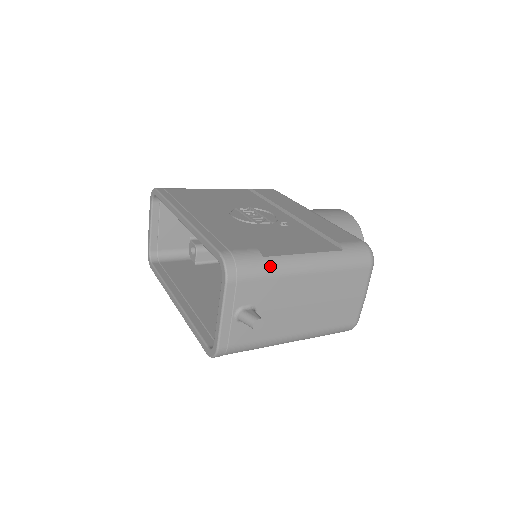
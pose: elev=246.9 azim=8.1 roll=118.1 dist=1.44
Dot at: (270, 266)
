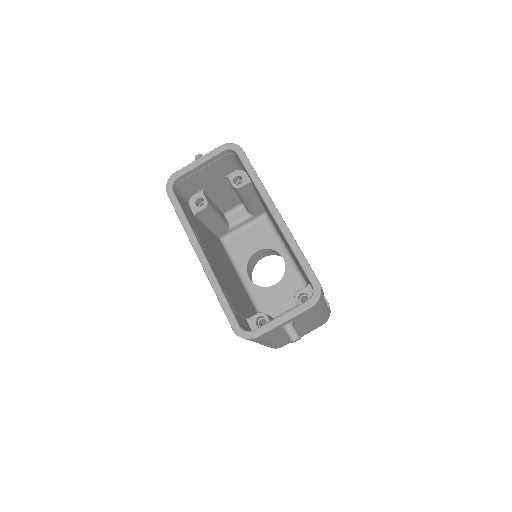
Dot at: (322, 306)
